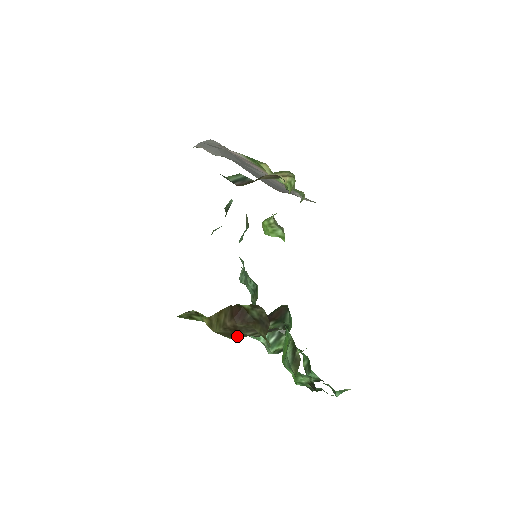
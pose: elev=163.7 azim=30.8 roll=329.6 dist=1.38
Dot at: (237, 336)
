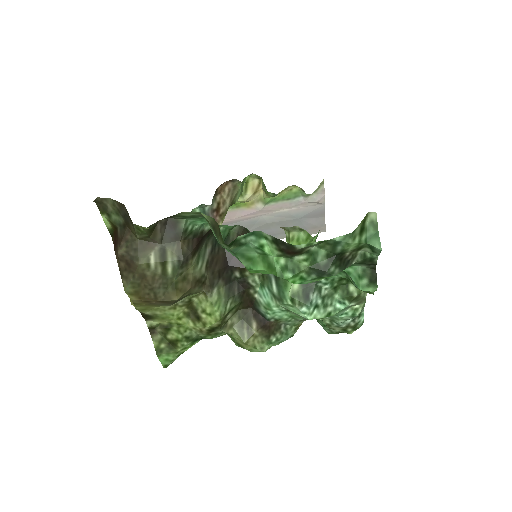
Dot at: (172, 288)
